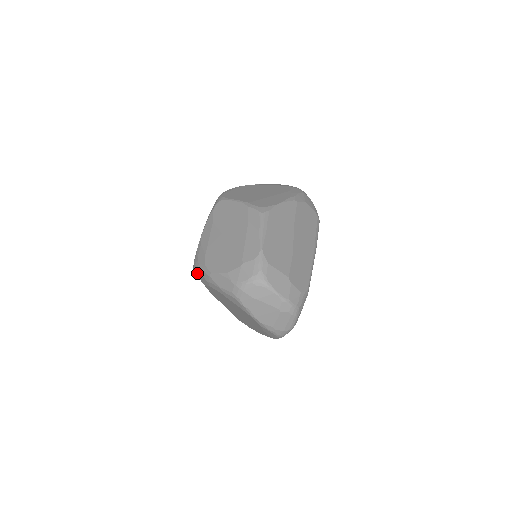
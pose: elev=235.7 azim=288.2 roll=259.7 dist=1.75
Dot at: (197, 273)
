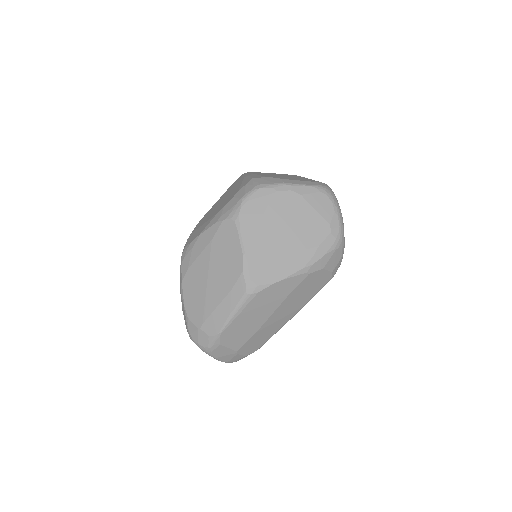
Dot at: occluded
